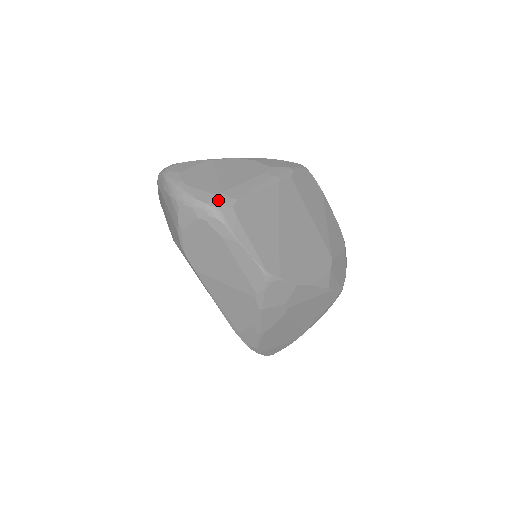
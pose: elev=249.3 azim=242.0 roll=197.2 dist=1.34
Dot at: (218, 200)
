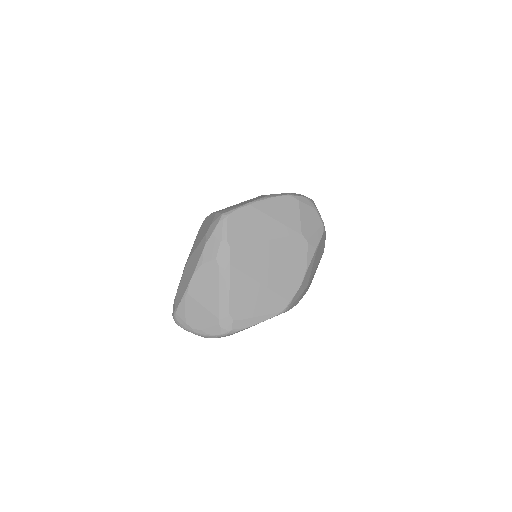
Dot at: (223, 327)
